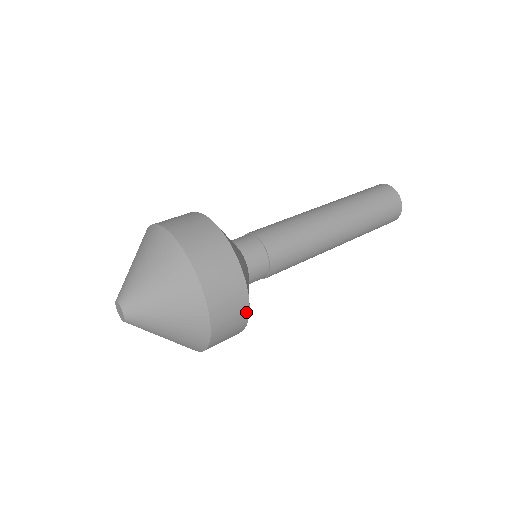
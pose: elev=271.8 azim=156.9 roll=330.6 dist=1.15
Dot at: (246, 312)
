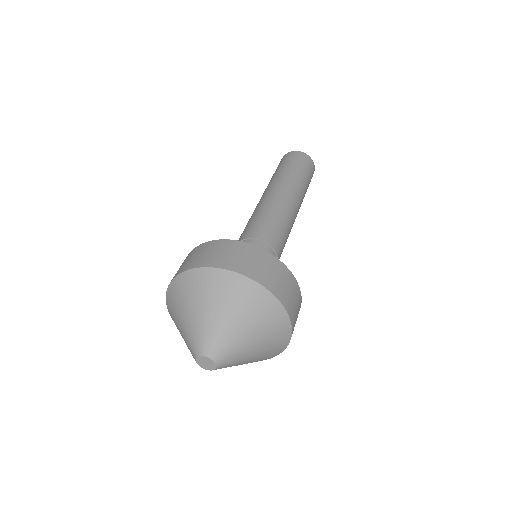
Dot at: (283, 267)
